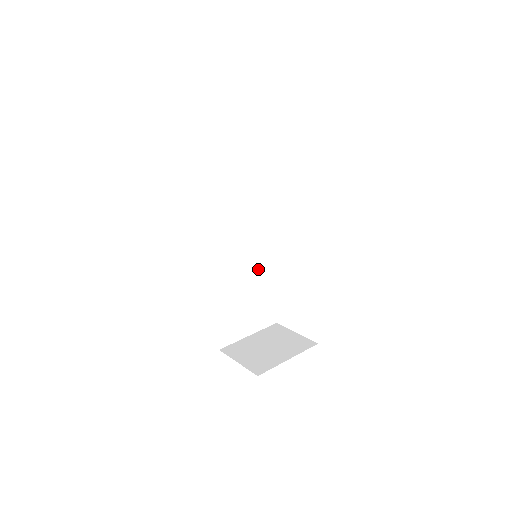
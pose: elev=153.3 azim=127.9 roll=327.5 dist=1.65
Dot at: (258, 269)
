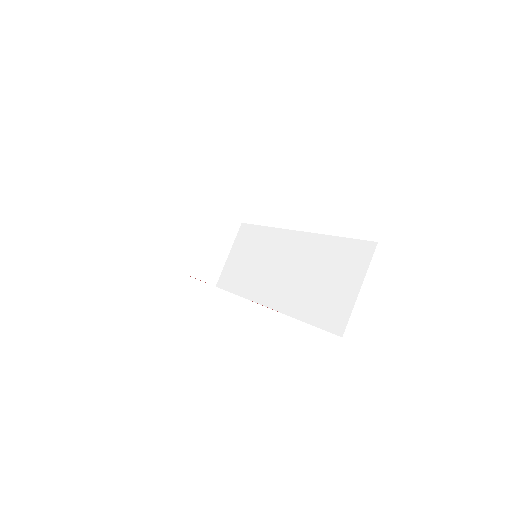
Dot at: occluded
